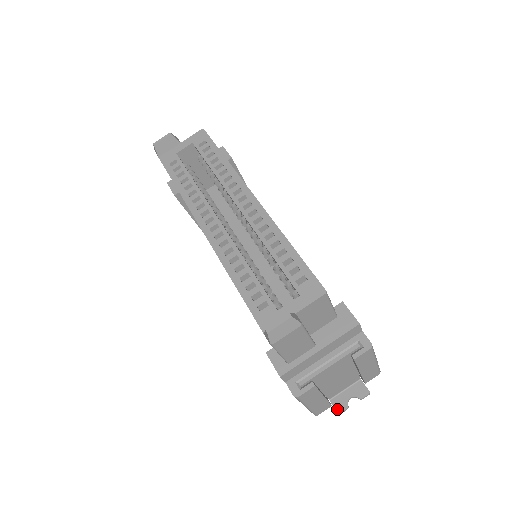
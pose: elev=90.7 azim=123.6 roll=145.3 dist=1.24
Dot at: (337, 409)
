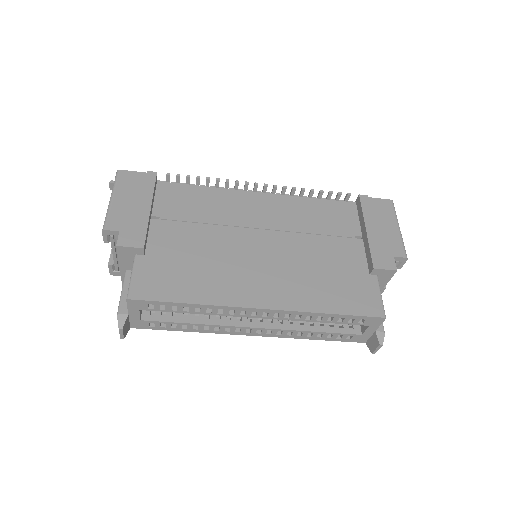
Dot at: occluded
